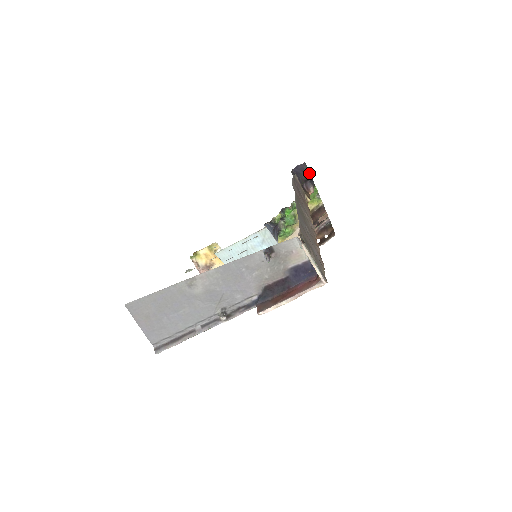
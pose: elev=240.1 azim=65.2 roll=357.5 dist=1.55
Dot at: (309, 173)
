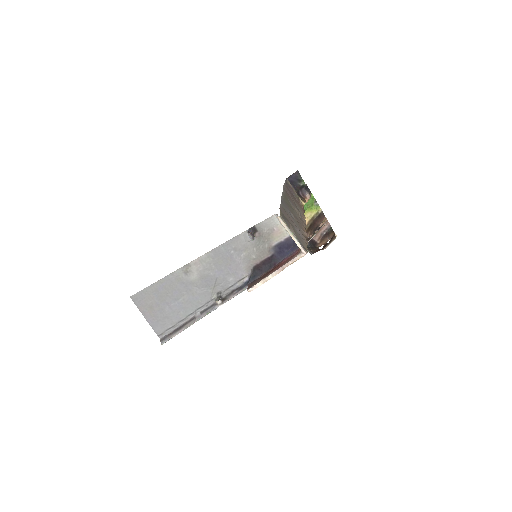
Dot at: (303, 180)
